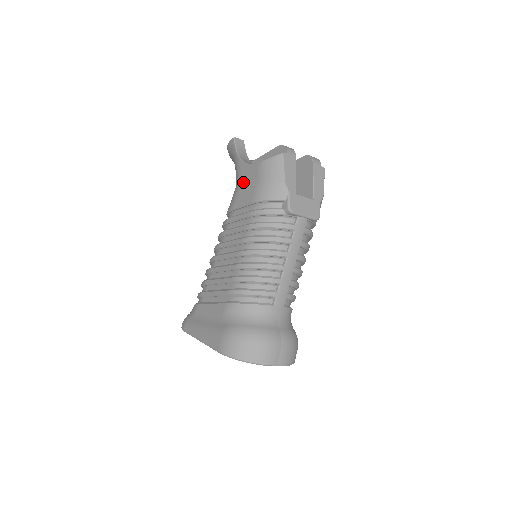
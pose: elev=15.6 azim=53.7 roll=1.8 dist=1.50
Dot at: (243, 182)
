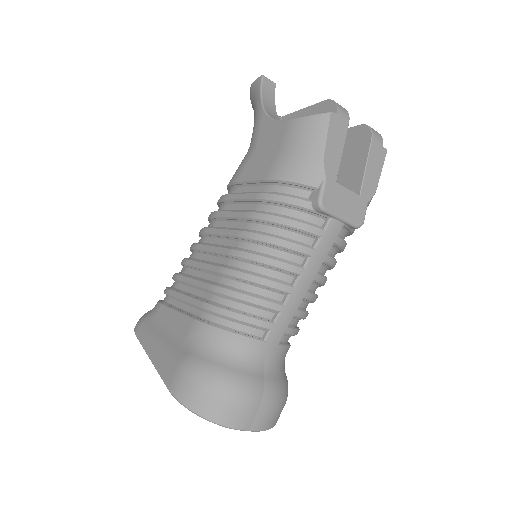
Dot at: (259, 145)
